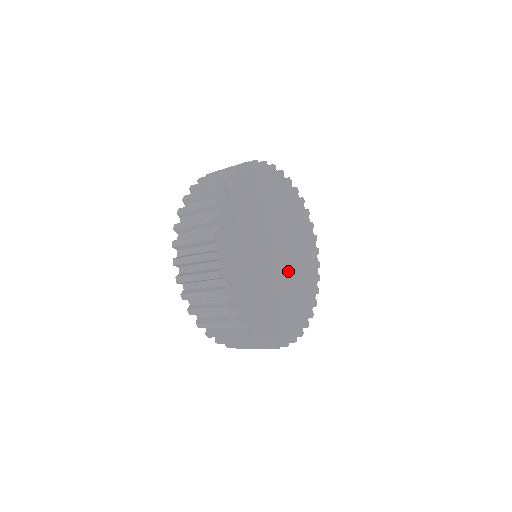
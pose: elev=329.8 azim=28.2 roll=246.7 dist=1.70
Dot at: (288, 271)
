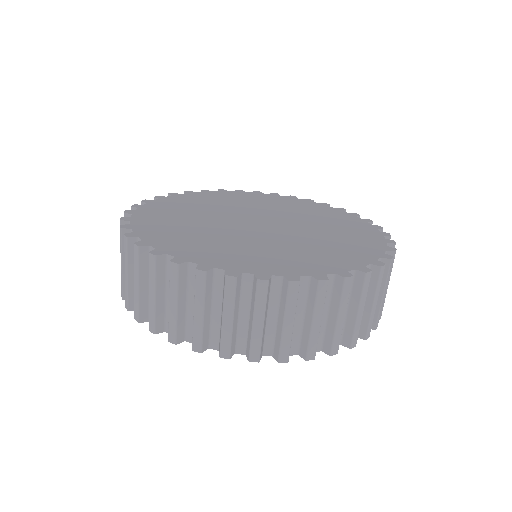
Dot at: (277, 237)
